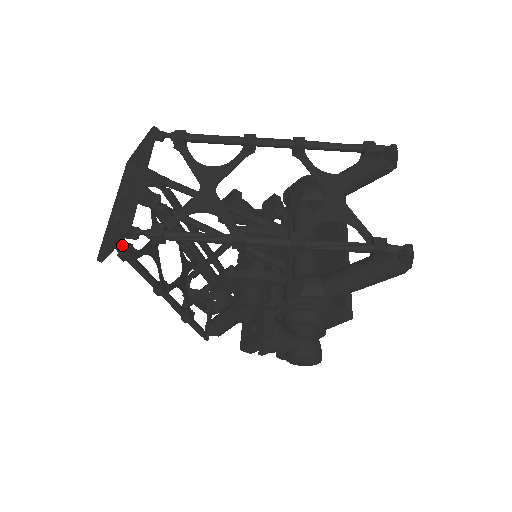
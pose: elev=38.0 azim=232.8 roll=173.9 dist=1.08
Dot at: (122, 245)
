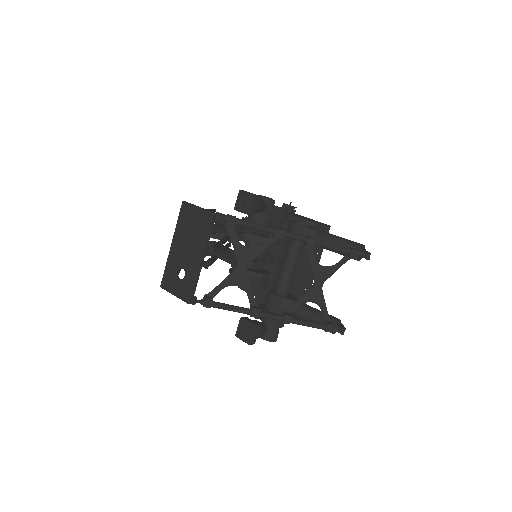
Dot at: occluded
